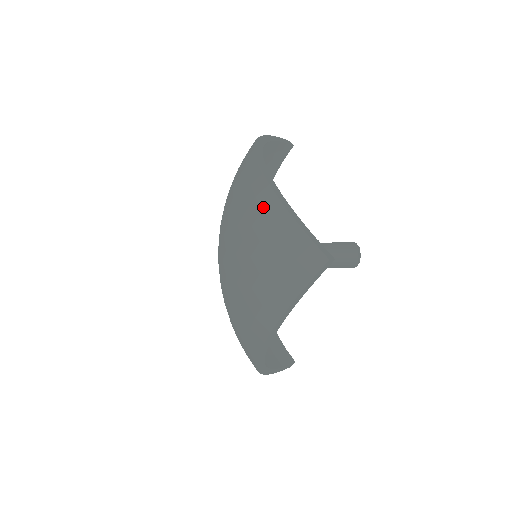
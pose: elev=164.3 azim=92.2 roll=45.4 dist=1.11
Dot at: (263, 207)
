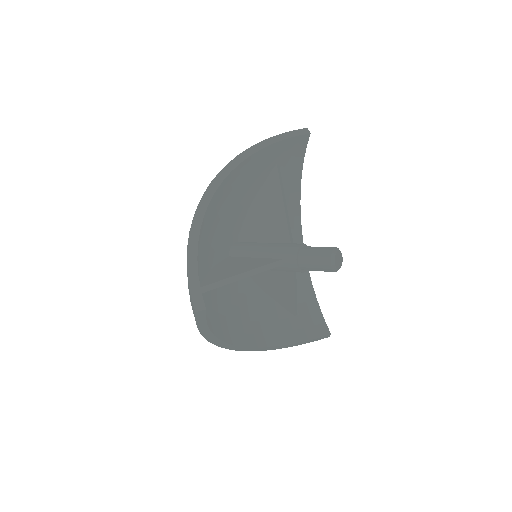
Dot at: occluded
